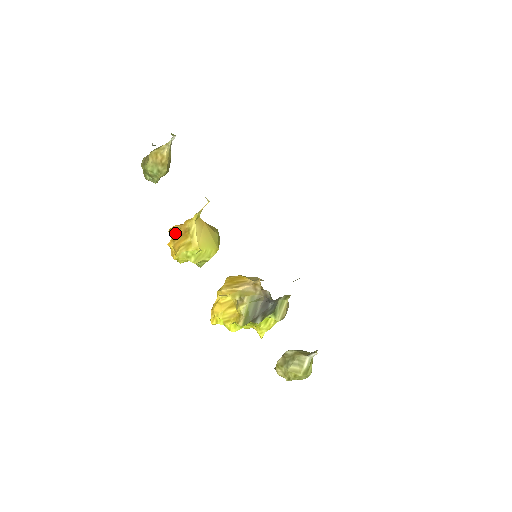
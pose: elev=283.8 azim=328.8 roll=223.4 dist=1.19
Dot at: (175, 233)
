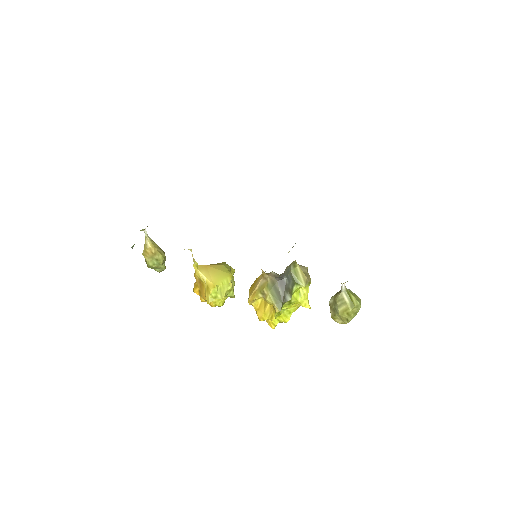
Dot at: (197, 289)
